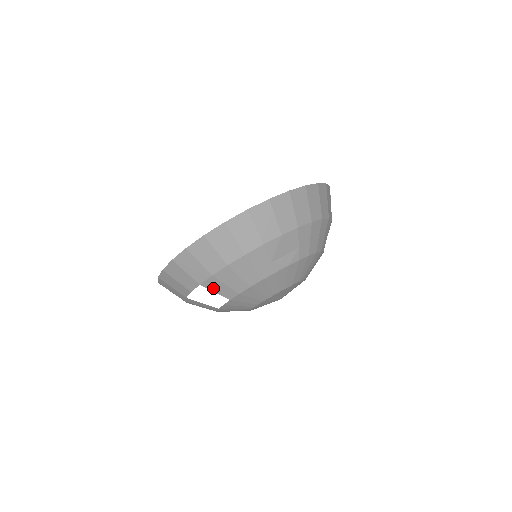
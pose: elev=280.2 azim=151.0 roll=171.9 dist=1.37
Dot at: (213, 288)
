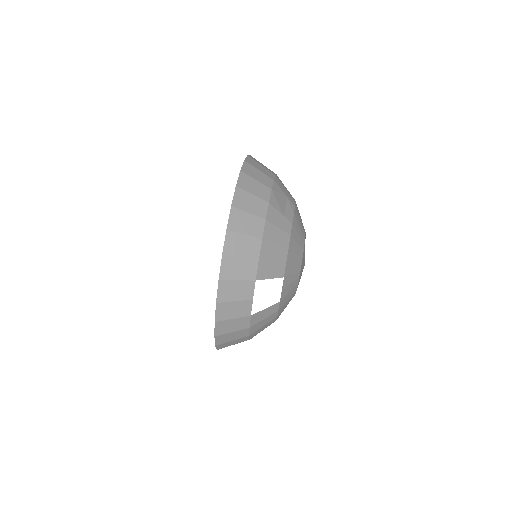
Dot at: (266, 275)
